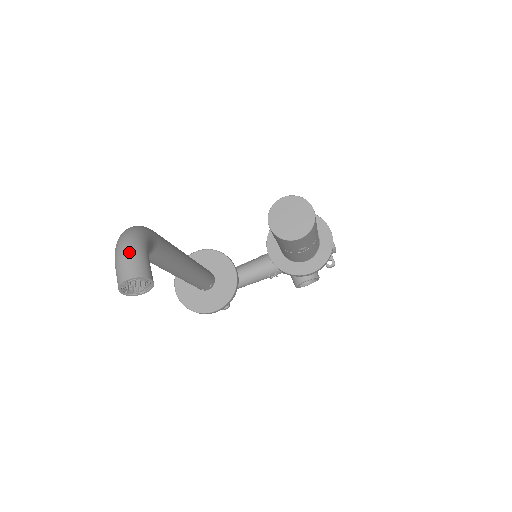
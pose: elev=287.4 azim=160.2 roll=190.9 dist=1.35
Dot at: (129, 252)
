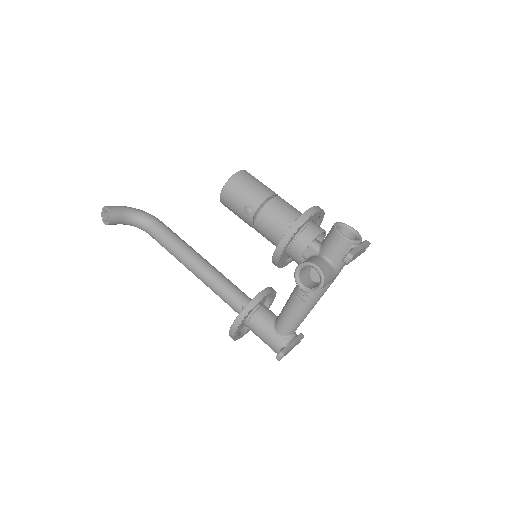
Dot at: occluded
